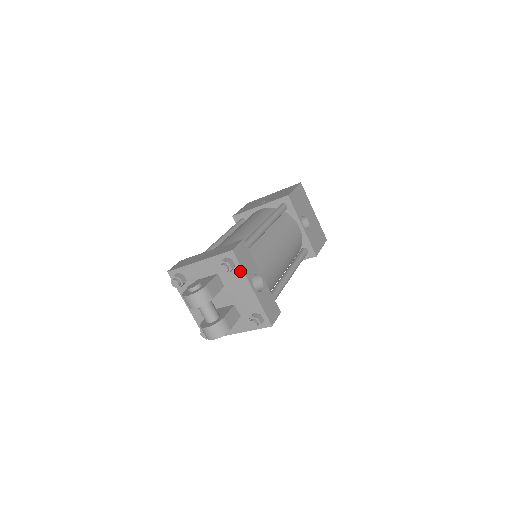
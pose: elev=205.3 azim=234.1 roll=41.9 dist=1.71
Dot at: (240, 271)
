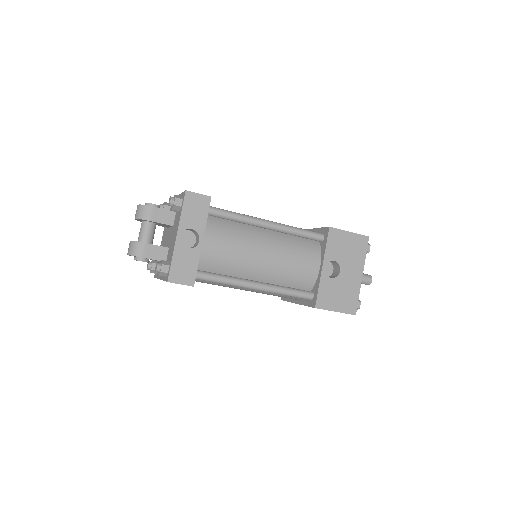
Dot at: (180, 213)
